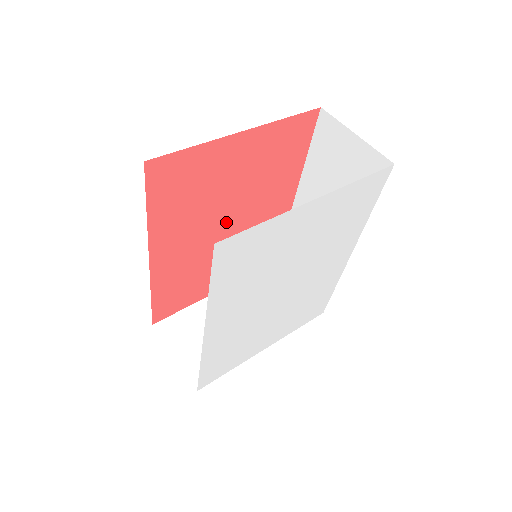
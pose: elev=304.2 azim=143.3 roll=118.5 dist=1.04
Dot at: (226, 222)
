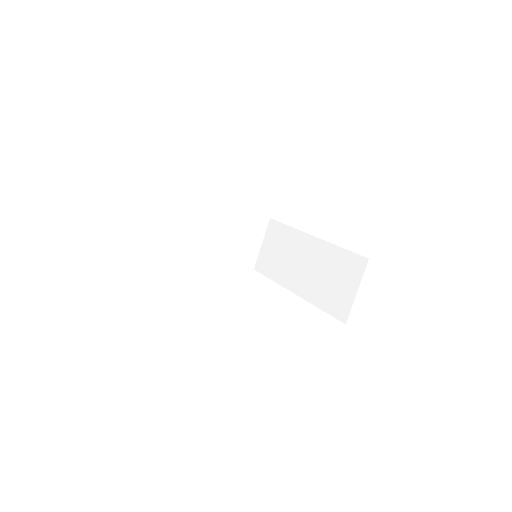
Dot at: occluded
